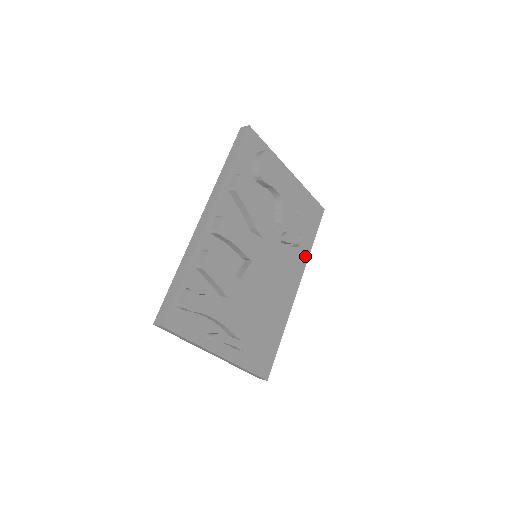
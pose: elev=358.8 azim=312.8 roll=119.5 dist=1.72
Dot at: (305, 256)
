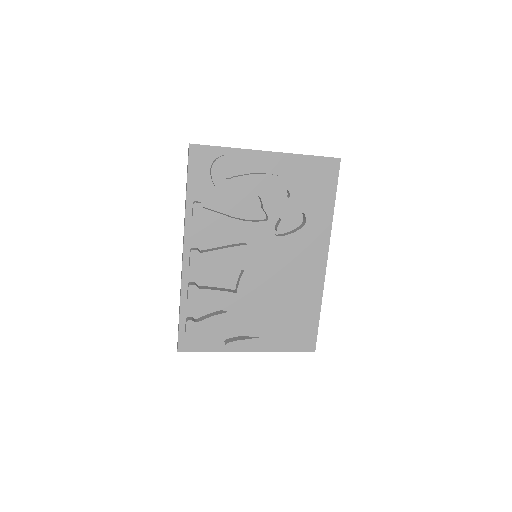
Dot at: (326, 224)
